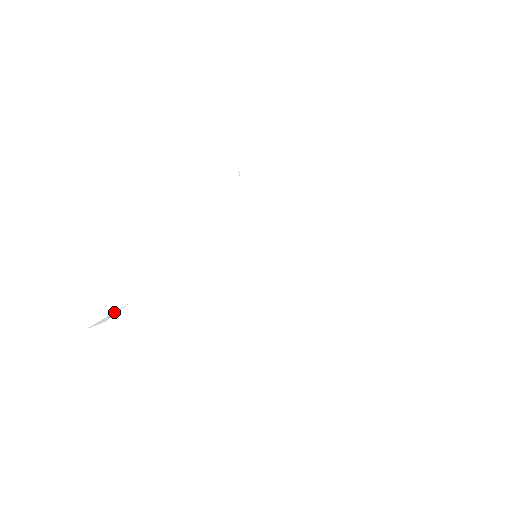
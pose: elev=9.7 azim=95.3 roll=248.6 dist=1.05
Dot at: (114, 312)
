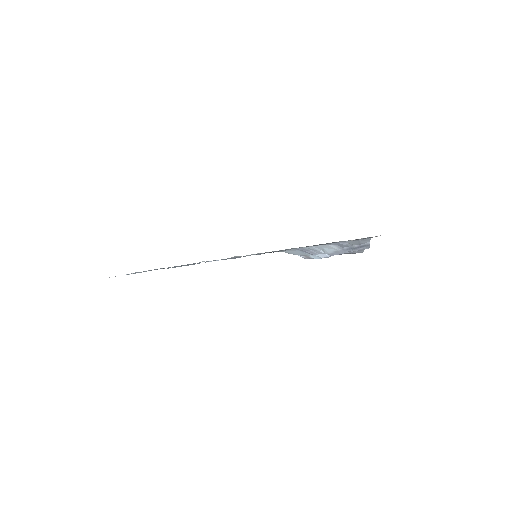
Dot at: occluded
